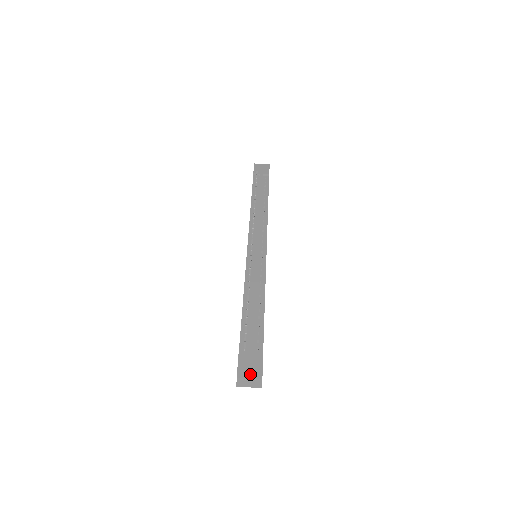
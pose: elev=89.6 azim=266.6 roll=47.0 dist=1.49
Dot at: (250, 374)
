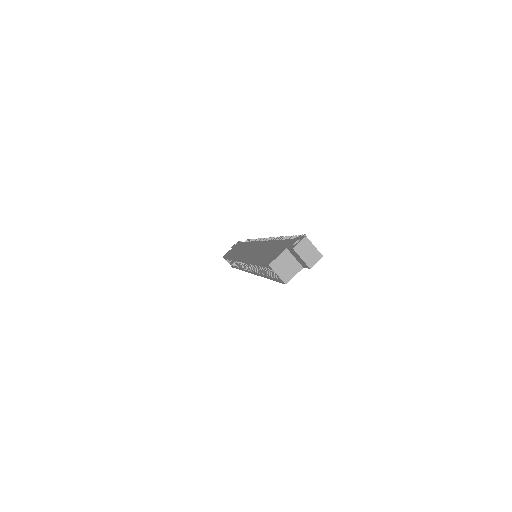
Dot at: (314, 246)
